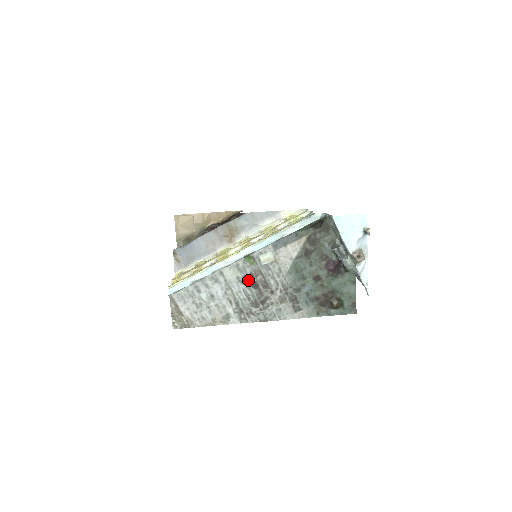
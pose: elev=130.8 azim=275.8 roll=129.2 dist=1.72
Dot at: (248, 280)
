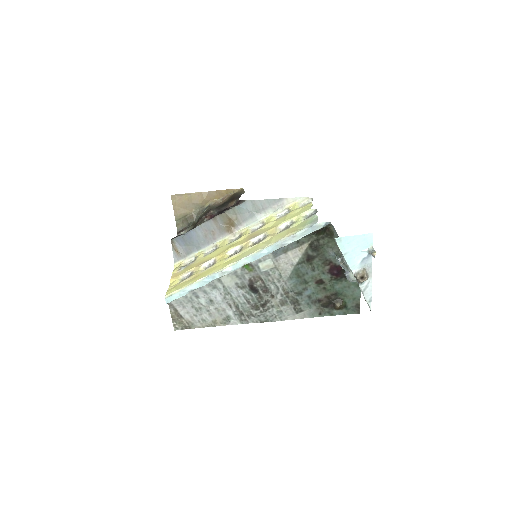
Dot at: (247, 286)
